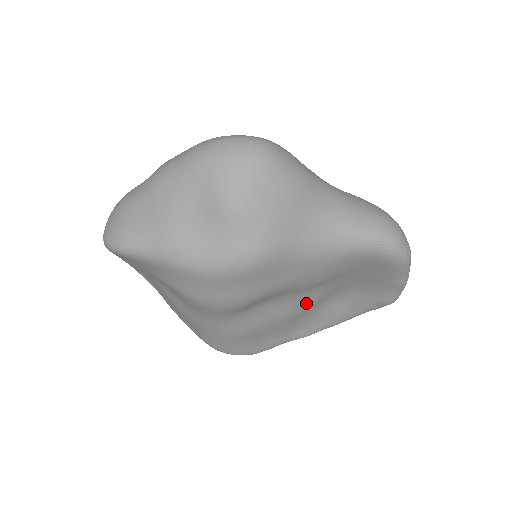
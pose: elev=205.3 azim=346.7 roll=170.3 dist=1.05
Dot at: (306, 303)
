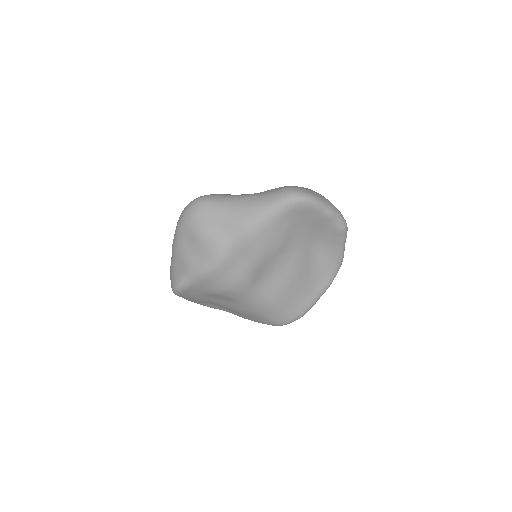
Dot at: (295, 261)
